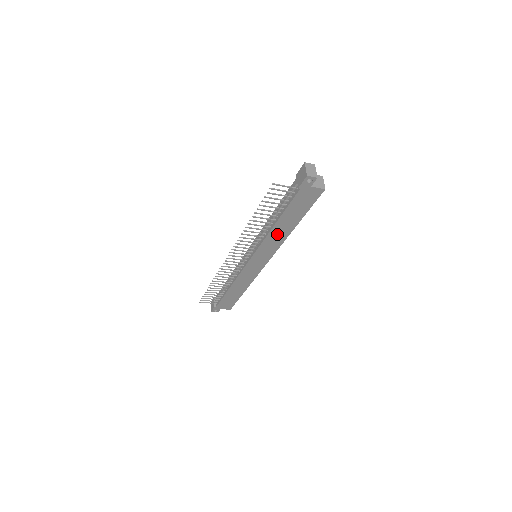
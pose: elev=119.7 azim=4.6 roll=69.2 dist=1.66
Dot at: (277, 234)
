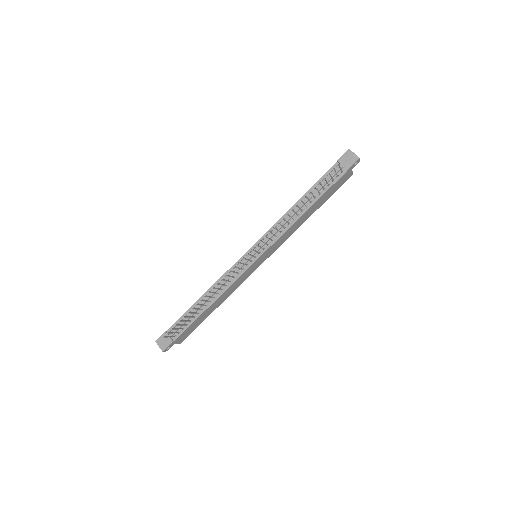
Dot at: (298, 223)
